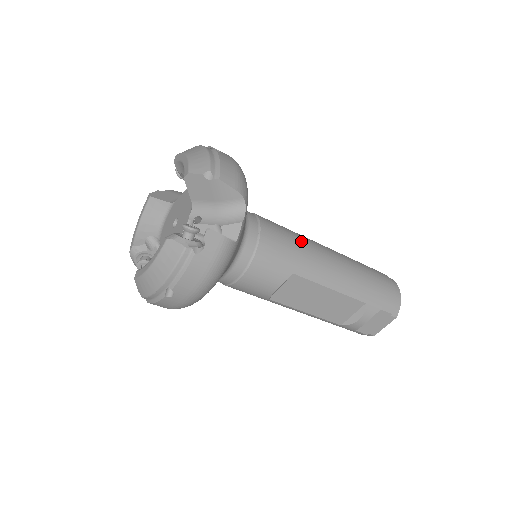
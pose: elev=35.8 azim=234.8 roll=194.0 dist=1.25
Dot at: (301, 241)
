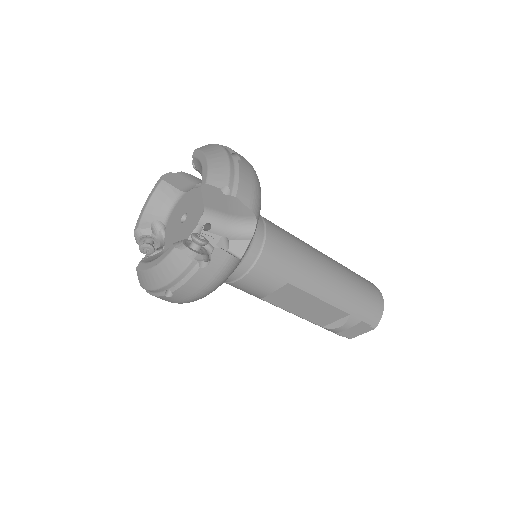
Dot at: (302, 251)
